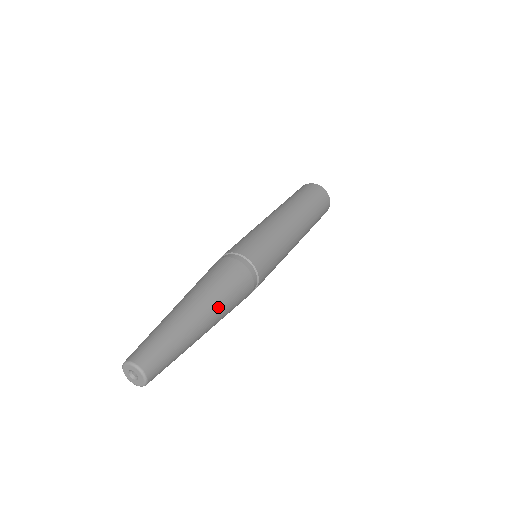
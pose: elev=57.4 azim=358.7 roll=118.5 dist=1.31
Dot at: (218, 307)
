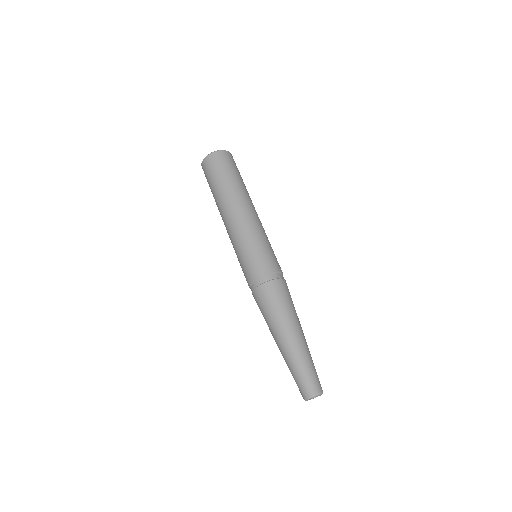
Dot at: occluded
